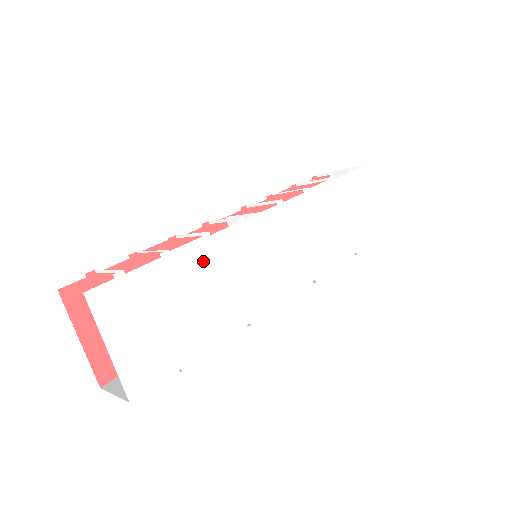
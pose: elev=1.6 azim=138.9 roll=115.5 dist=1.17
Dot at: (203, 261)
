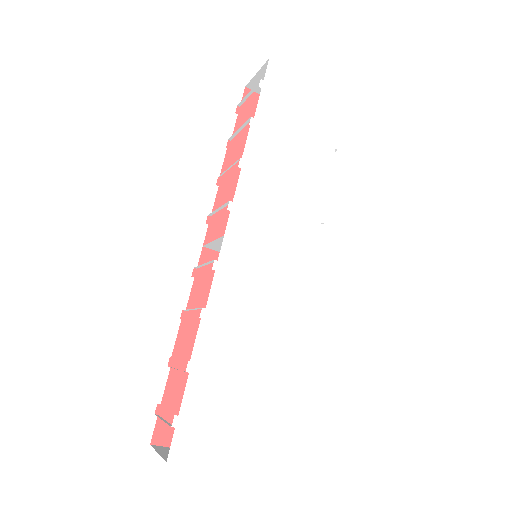
Dot at: (221, 333)
